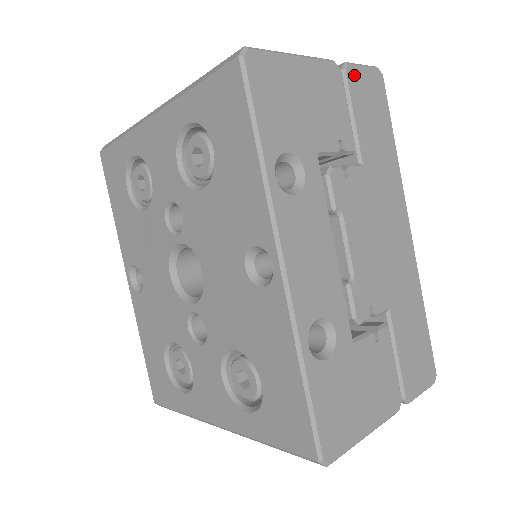
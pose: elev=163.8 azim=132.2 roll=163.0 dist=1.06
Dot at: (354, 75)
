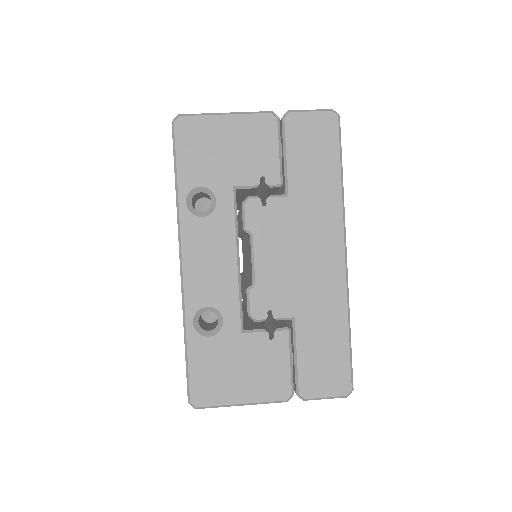
Dot at: (295, 121)
